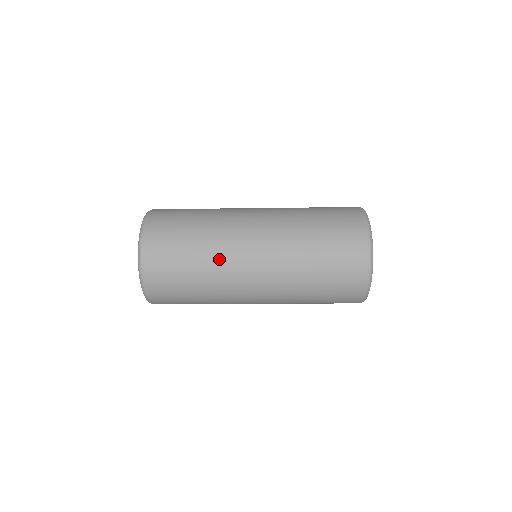
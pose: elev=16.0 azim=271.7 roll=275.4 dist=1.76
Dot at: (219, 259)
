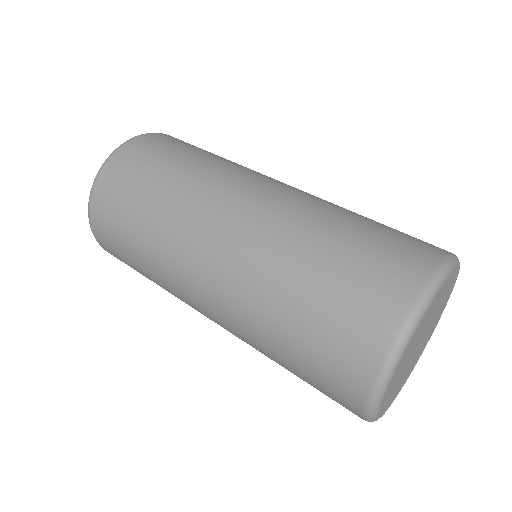
Dot at: (166, 241)
